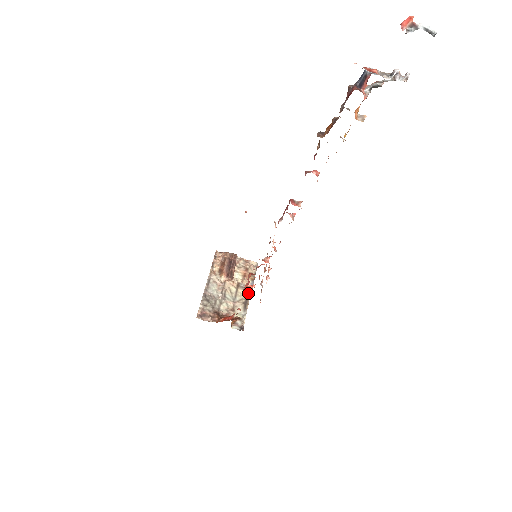
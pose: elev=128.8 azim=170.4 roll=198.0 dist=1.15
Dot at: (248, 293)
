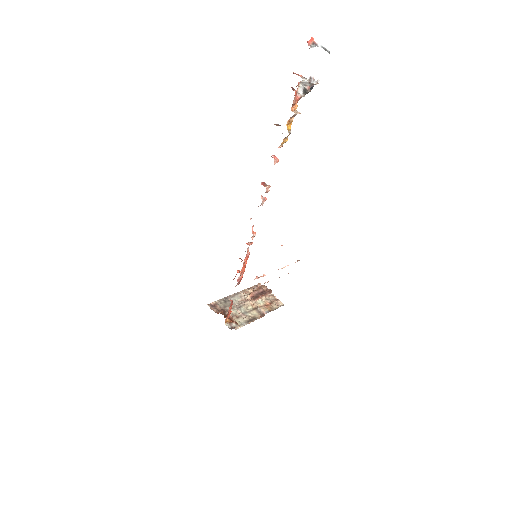
Dot at: (259, 316)
